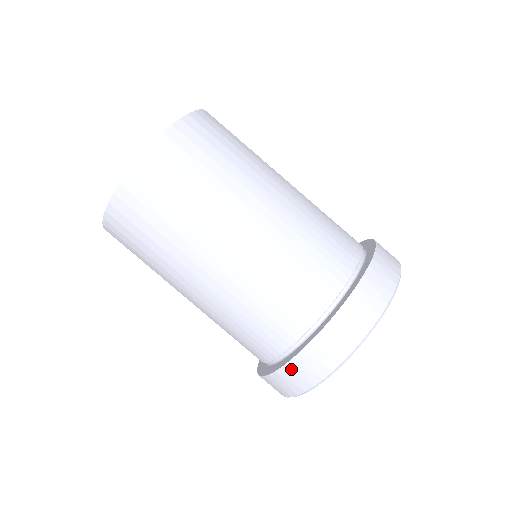
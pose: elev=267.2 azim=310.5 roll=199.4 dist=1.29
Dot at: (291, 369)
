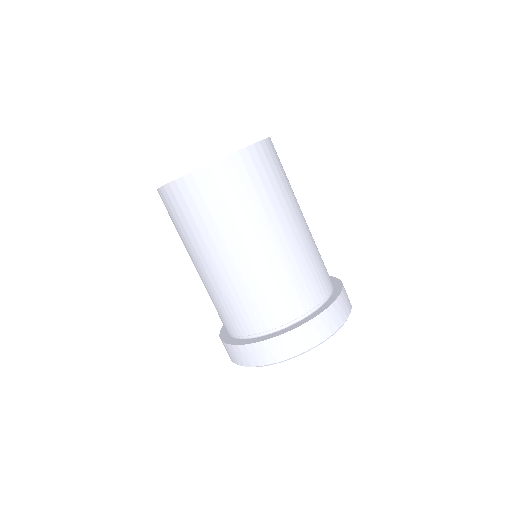
Dot at: (250, 349)
